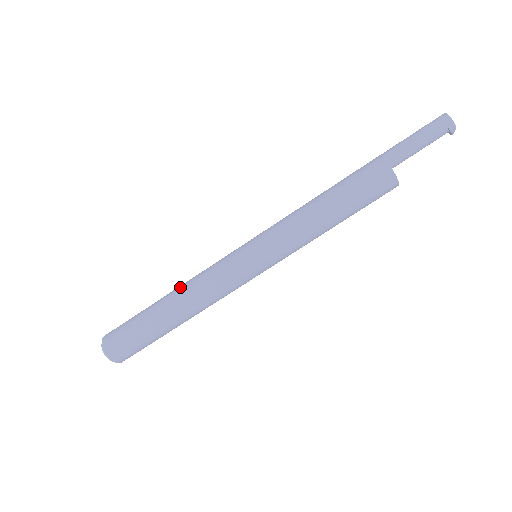
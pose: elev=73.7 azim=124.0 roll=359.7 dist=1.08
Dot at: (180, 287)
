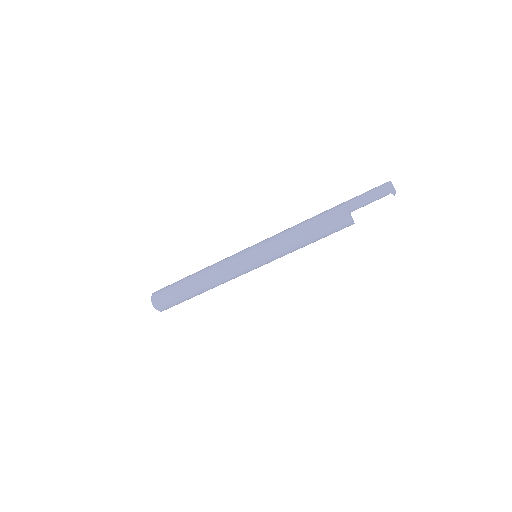
Dot at: (205, 269)
